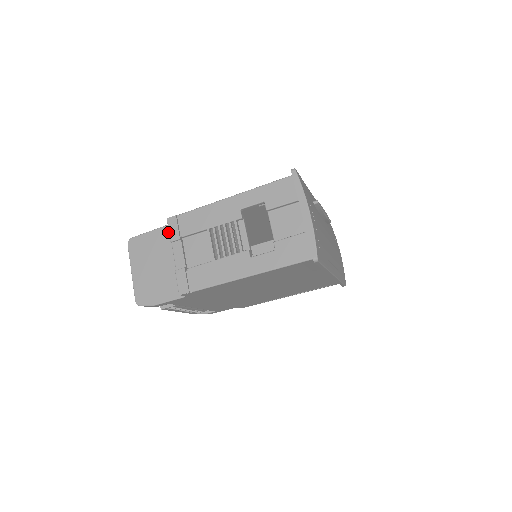
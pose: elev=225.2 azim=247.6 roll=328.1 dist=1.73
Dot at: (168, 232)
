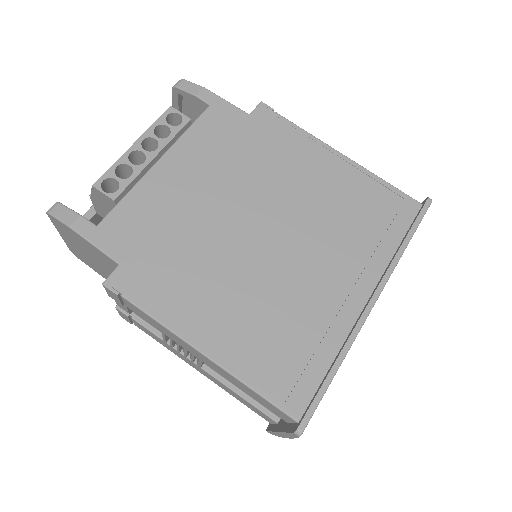
Dot at: occluded
